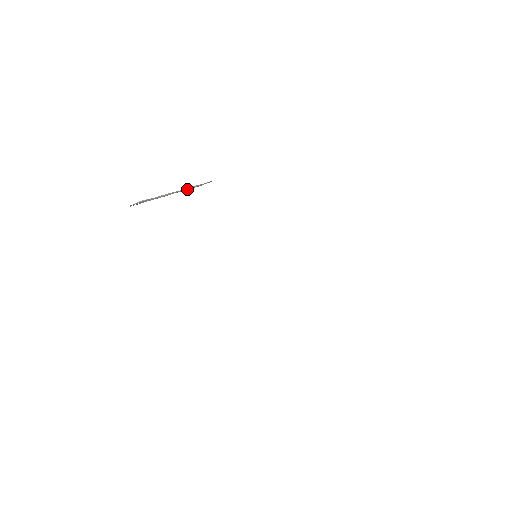
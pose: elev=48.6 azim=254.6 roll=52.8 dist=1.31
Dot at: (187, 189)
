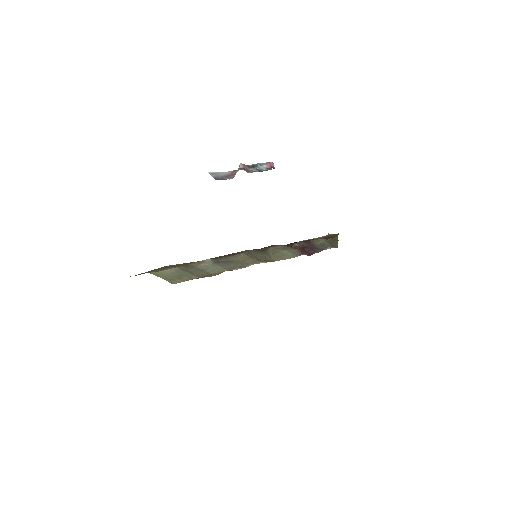
Dot at: occluded
